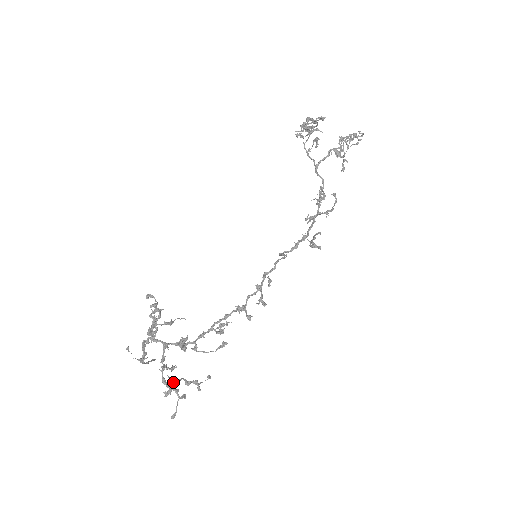
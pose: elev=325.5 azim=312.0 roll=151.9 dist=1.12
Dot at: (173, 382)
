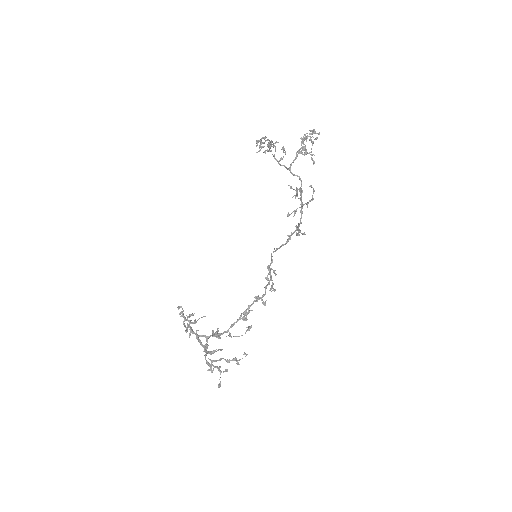
Dot at: occluded
